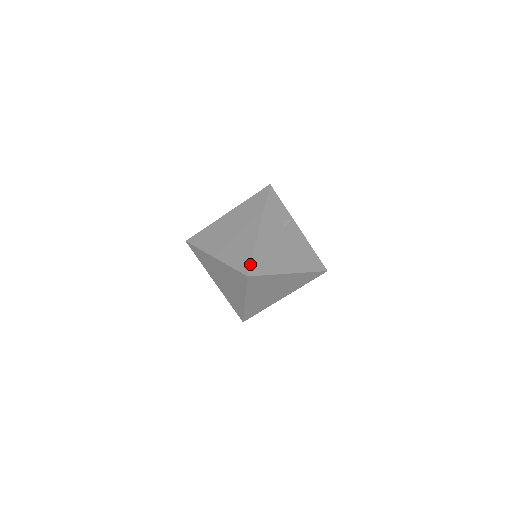
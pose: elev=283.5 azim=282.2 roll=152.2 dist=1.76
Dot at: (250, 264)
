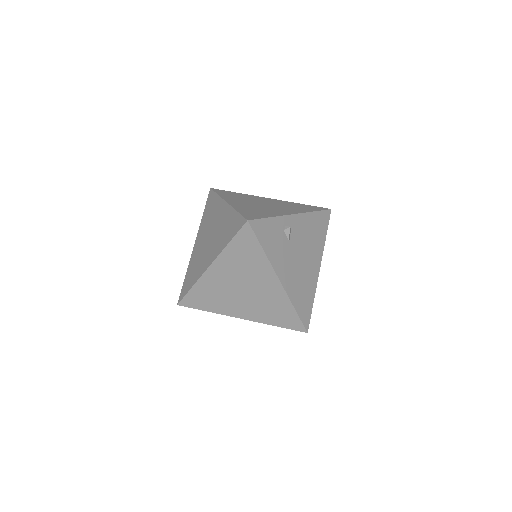
Dot at: (301, 322)
